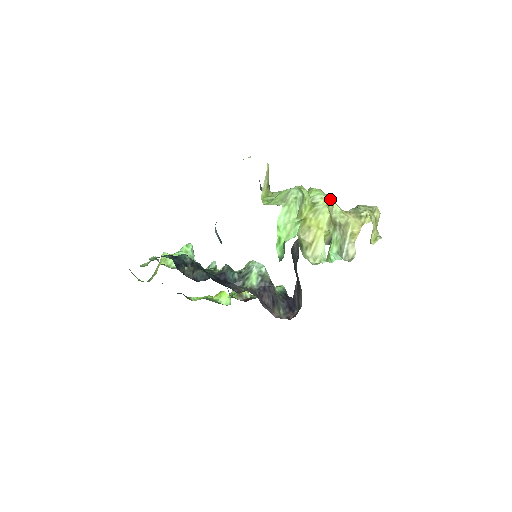
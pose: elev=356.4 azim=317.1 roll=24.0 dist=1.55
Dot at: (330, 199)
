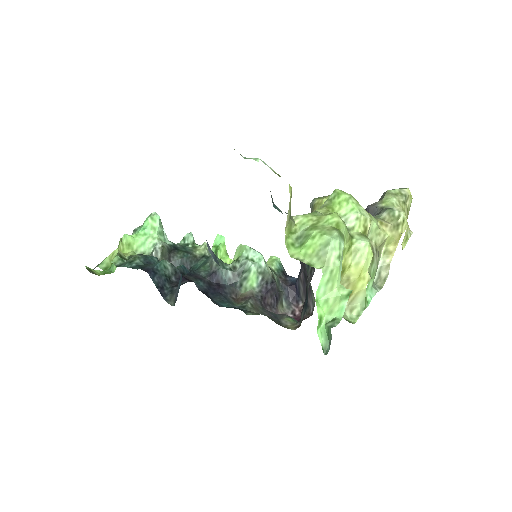
Dot at: (366, 215)
